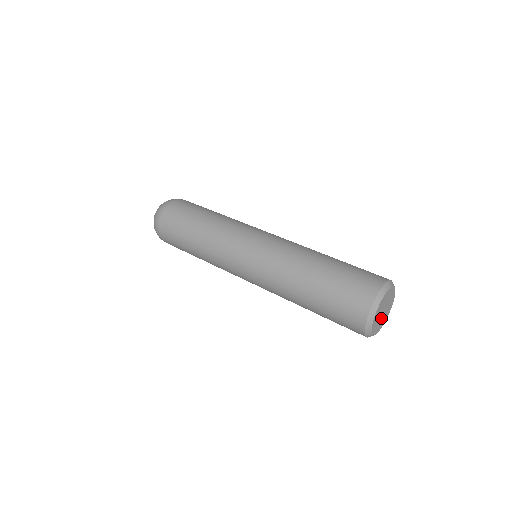
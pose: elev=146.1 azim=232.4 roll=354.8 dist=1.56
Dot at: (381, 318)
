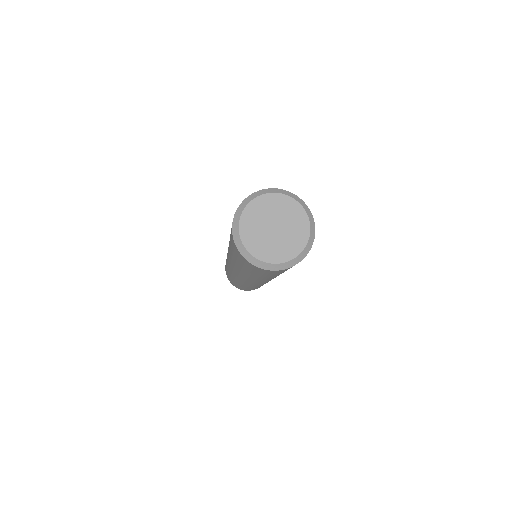
Dot at: (269, 238)
